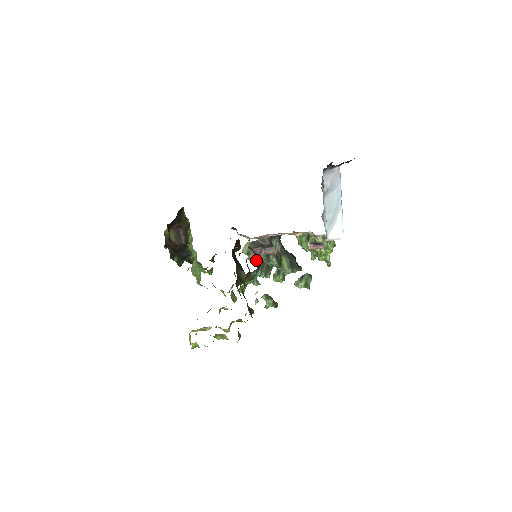
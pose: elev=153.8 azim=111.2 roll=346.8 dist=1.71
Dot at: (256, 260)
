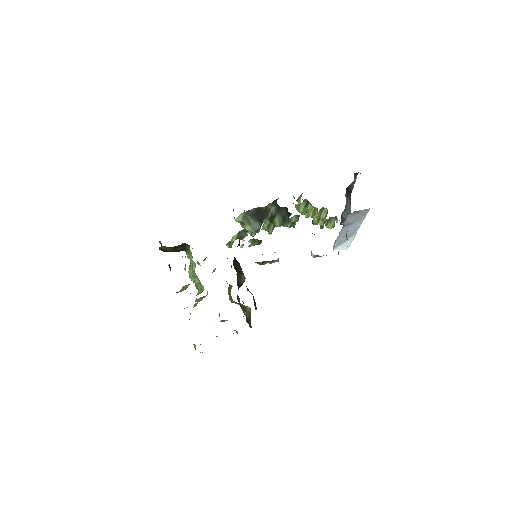
Dot at: (250, 231)
